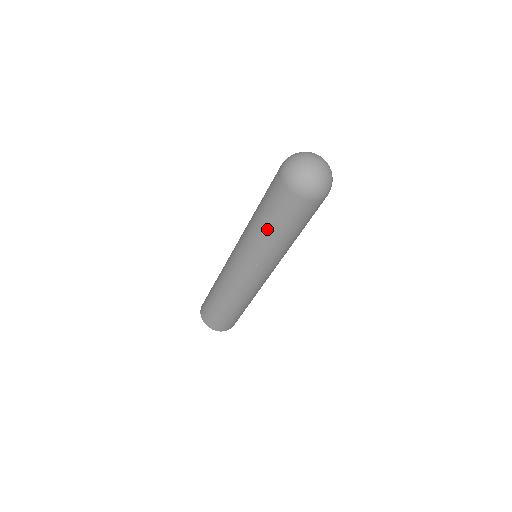
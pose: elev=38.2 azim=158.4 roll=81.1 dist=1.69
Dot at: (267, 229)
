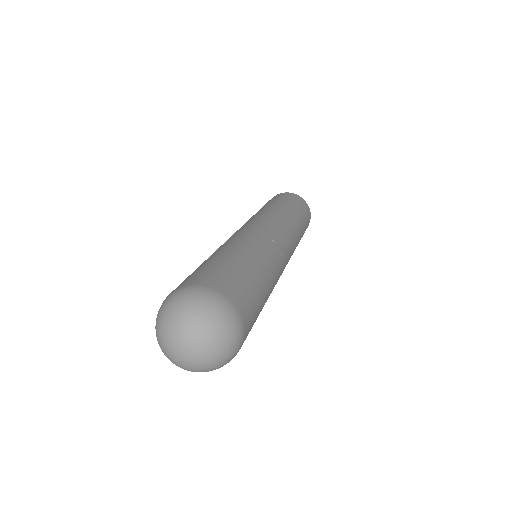
Dot at: occluded
